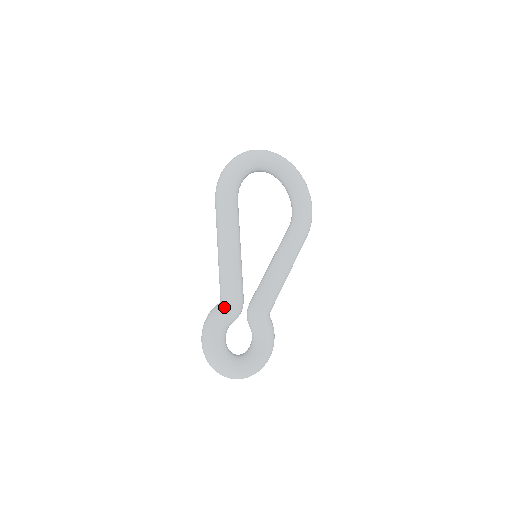
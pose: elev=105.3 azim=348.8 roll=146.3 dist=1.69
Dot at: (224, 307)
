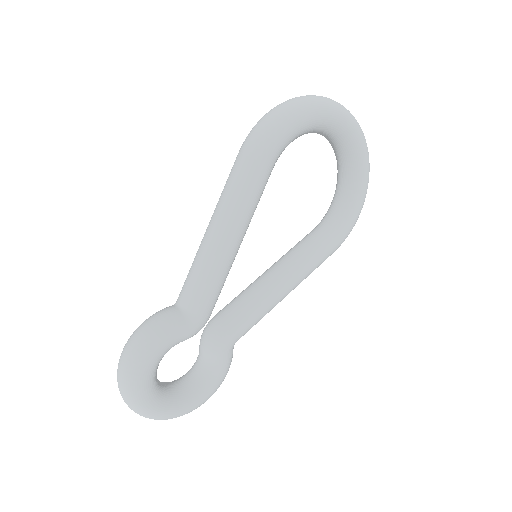
Dot at: (178, 320)
